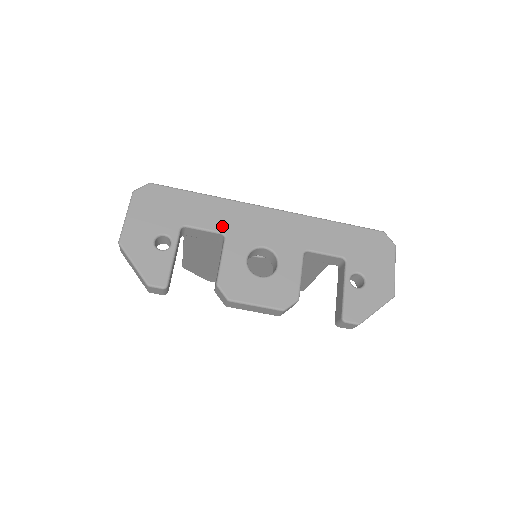
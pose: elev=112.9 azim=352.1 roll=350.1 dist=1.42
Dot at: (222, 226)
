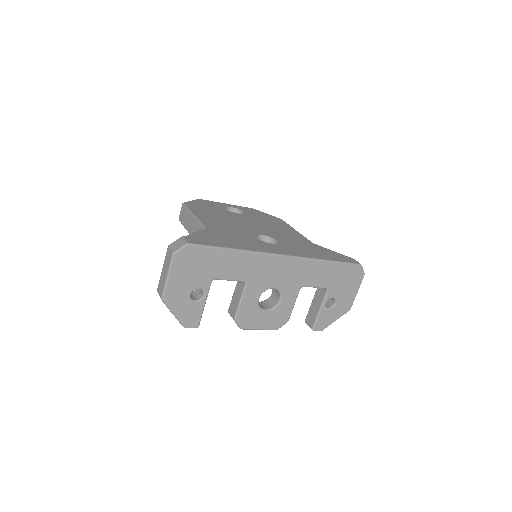
Dot at: (245, 276)
